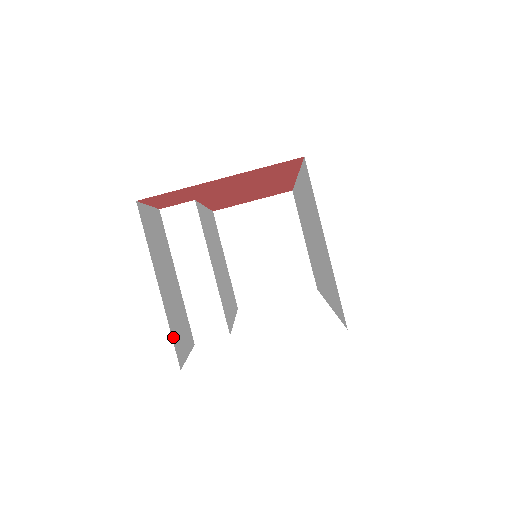
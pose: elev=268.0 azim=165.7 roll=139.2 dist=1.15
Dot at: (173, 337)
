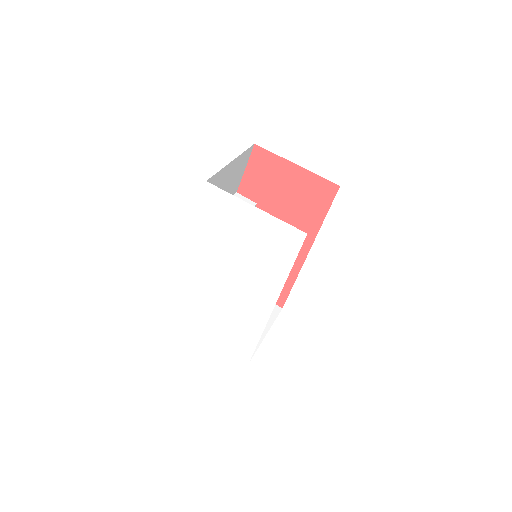
Dot at: (216, 176)
